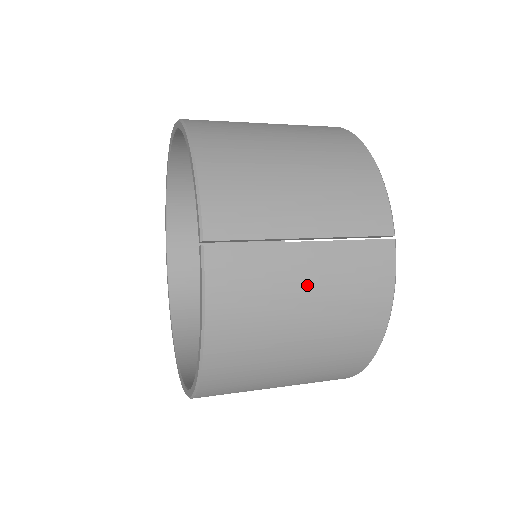
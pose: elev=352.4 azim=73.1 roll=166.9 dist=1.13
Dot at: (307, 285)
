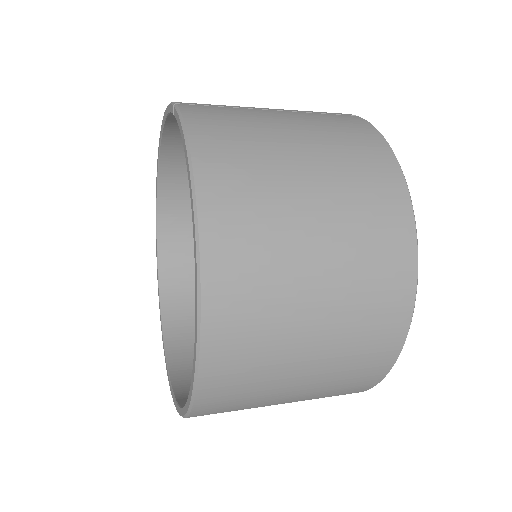
Dot at: (287, 123)
